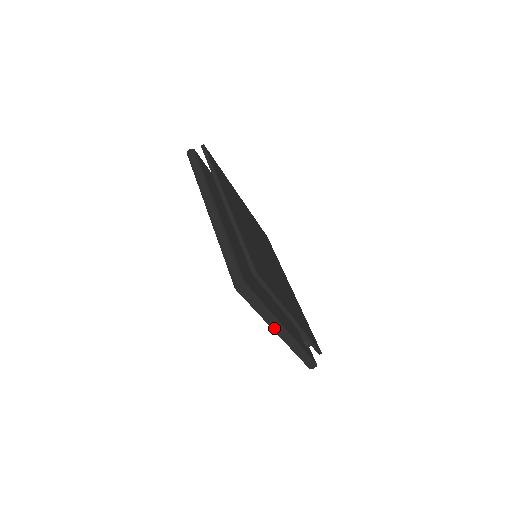
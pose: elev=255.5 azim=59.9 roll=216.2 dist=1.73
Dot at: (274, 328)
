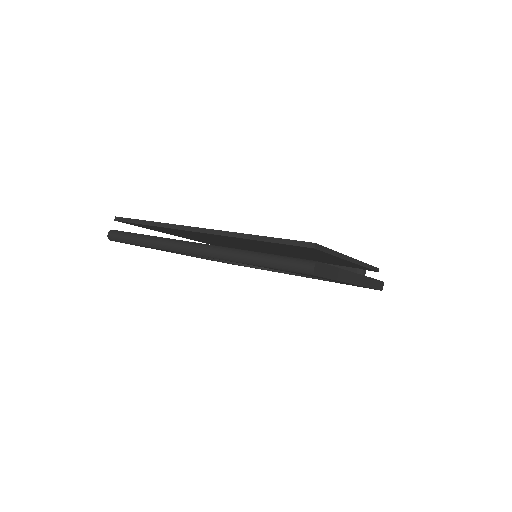
Dot at: (350, 282)
